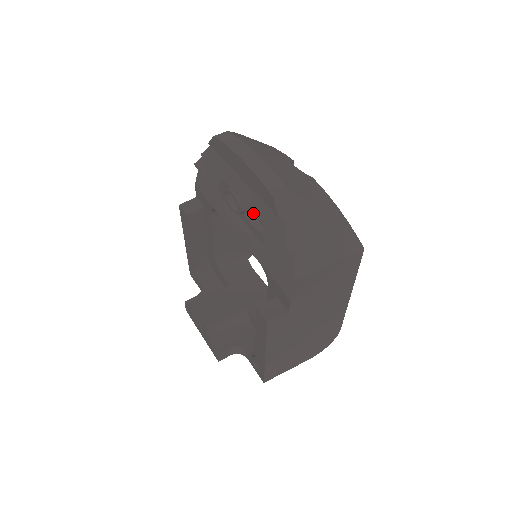
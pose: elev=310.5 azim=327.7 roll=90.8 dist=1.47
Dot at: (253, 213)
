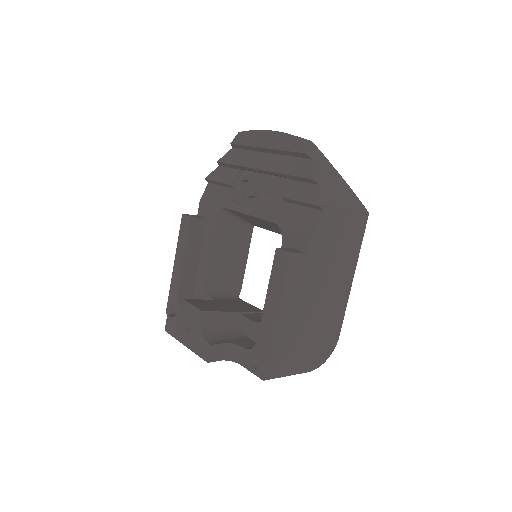
Dot at: (268, 189)
